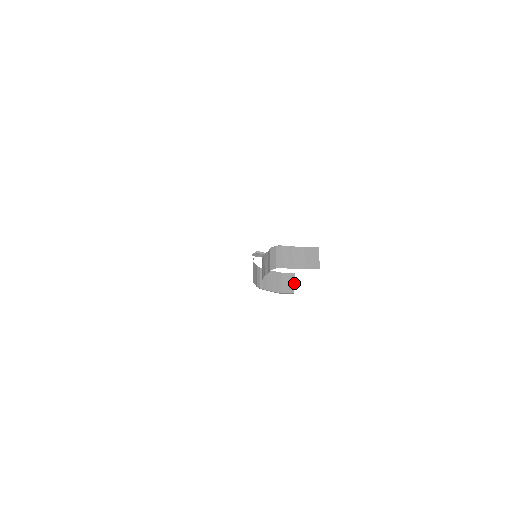
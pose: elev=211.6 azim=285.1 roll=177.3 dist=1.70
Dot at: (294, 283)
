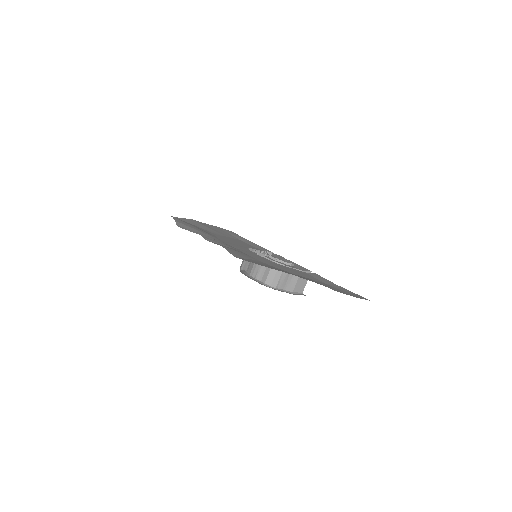
Dot at: occluded
